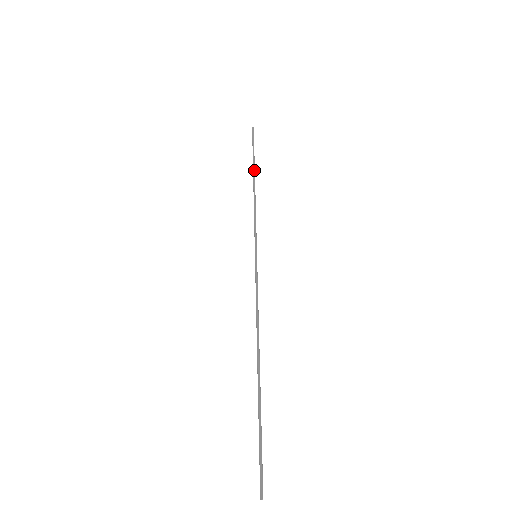
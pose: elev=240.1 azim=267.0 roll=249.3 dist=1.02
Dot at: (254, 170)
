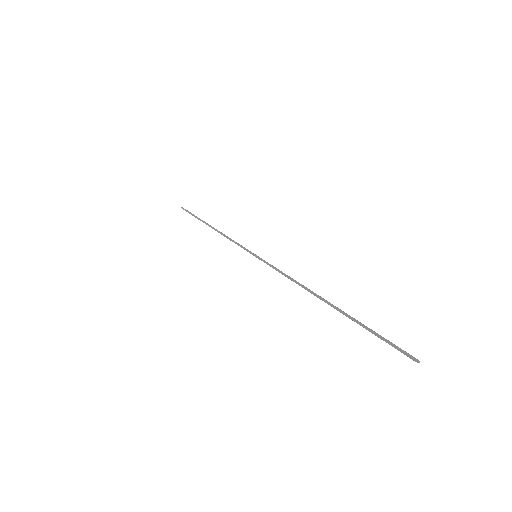
Dot at: (205, 222)
